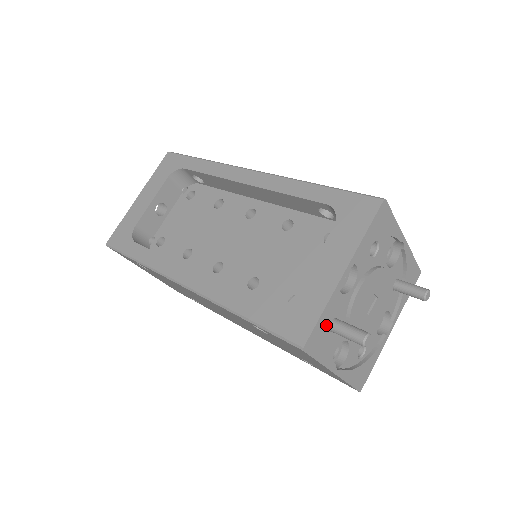
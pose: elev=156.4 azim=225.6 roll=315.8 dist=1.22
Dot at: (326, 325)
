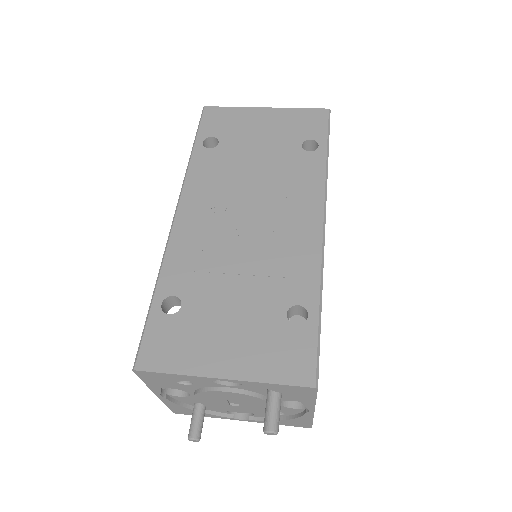
Dot at: (182, 408)
